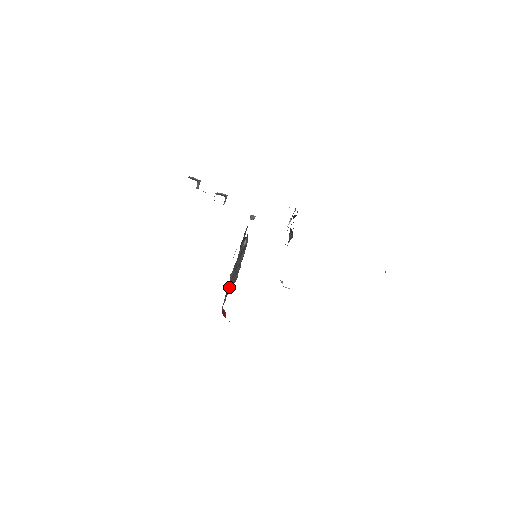
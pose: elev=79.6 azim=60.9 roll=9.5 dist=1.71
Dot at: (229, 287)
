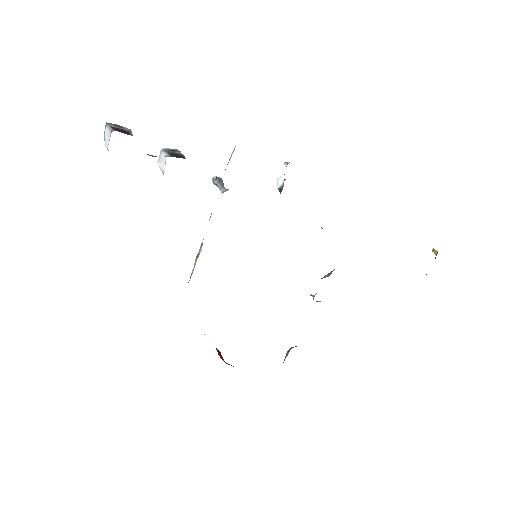
Dot at: occluded
